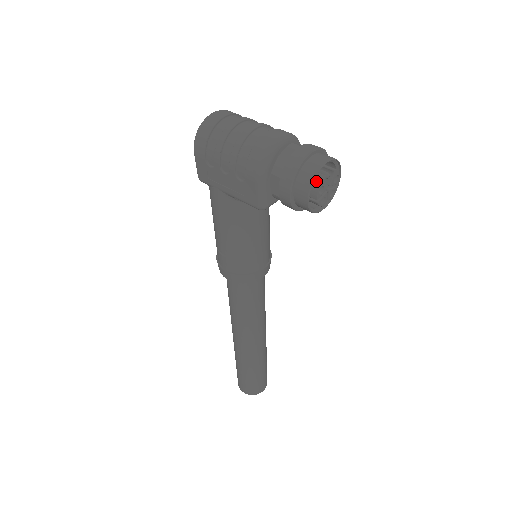
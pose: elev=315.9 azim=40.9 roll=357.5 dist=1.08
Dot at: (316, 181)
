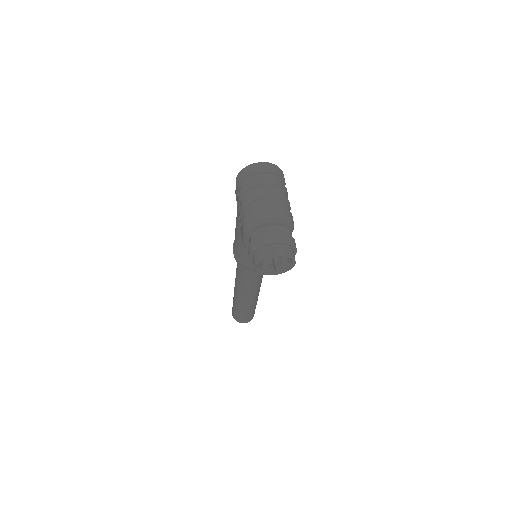
Dot at: (265, 261)
